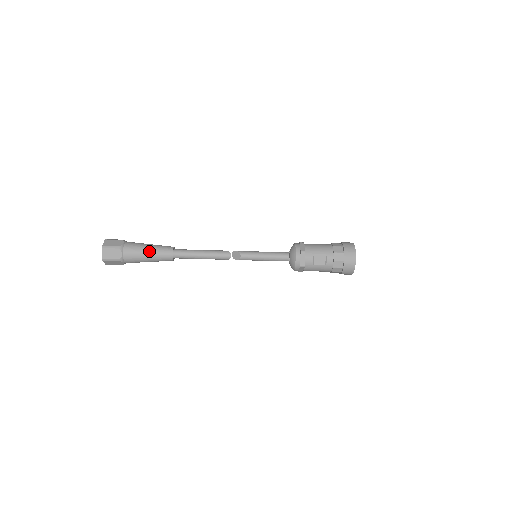
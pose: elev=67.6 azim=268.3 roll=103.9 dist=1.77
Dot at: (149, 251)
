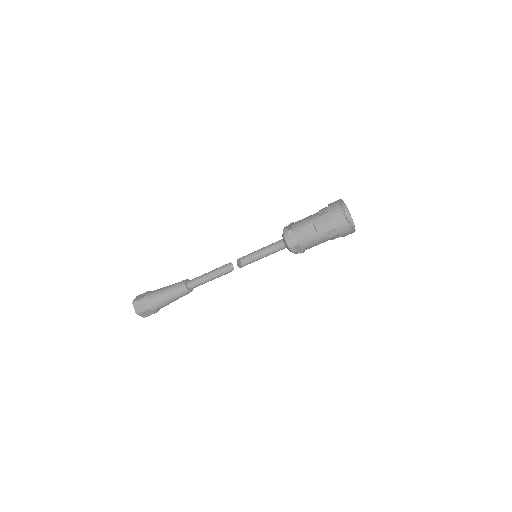
Dot at: (167, 291)
